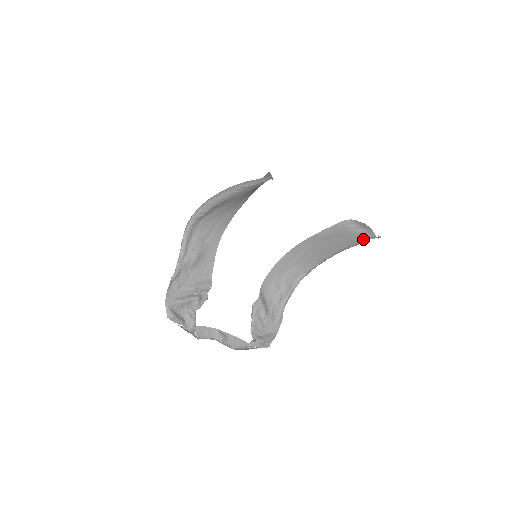
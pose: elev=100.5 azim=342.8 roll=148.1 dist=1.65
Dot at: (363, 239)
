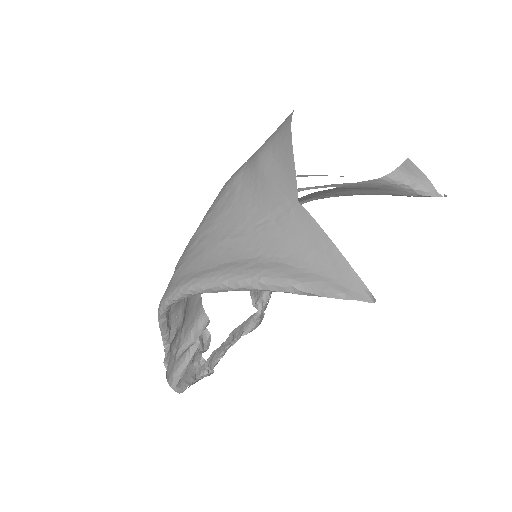
Dot at: (416, 196)
